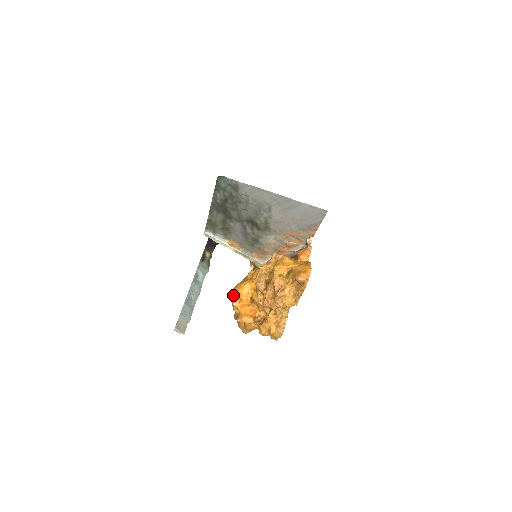
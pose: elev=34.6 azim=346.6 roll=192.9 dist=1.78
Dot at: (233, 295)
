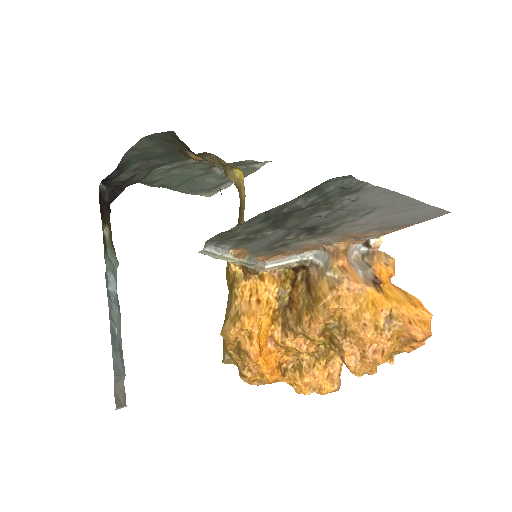
Dot at: (235, 336)
